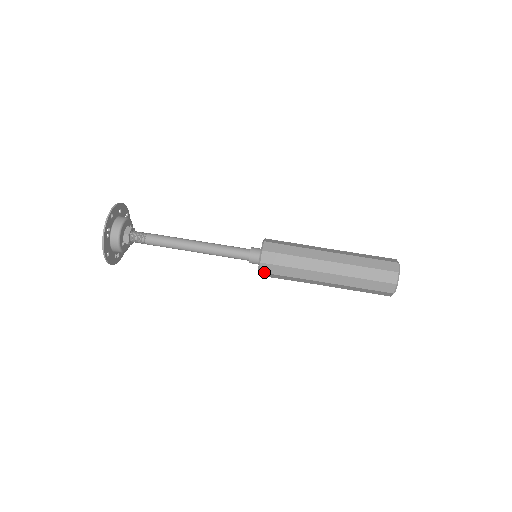
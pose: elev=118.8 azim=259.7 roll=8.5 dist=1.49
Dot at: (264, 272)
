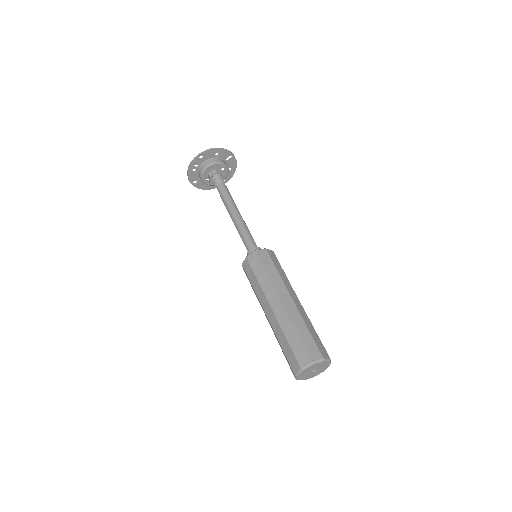
Dot at: (245, 273)
